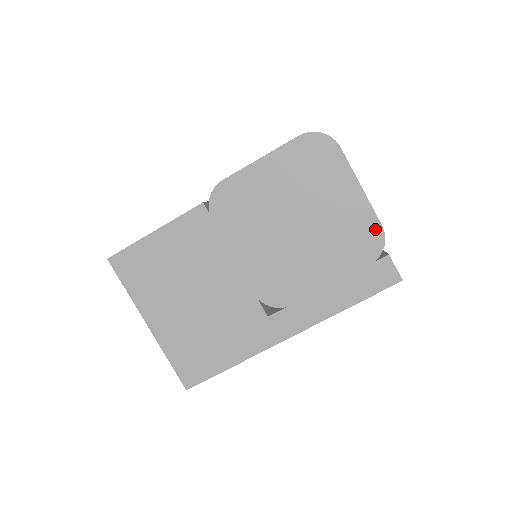
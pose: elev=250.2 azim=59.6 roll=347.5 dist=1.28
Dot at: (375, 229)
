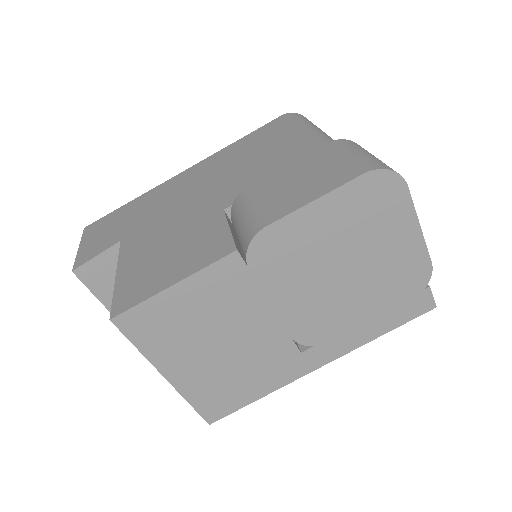
Dot at: (424, 267)
